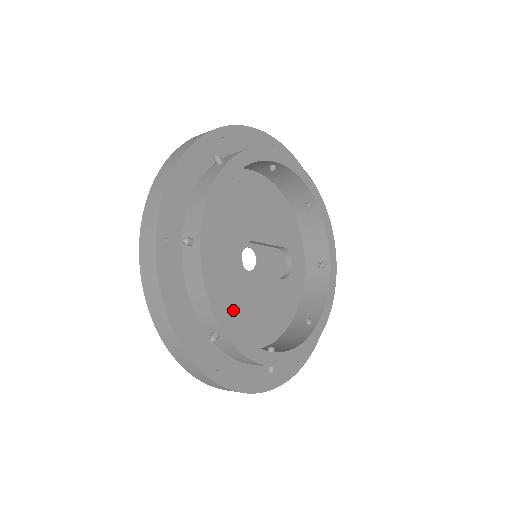
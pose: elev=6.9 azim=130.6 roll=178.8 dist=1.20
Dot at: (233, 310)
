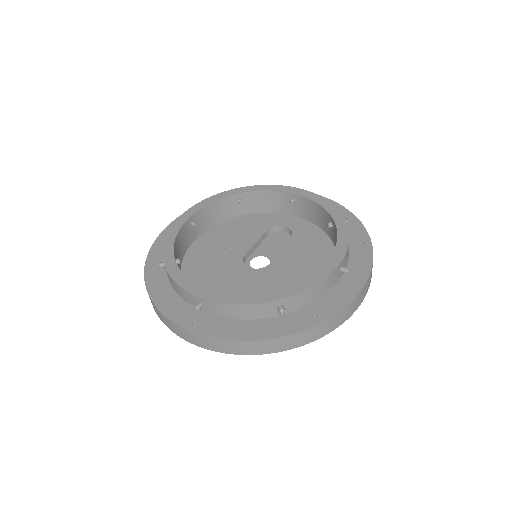
Dot at: occluded
